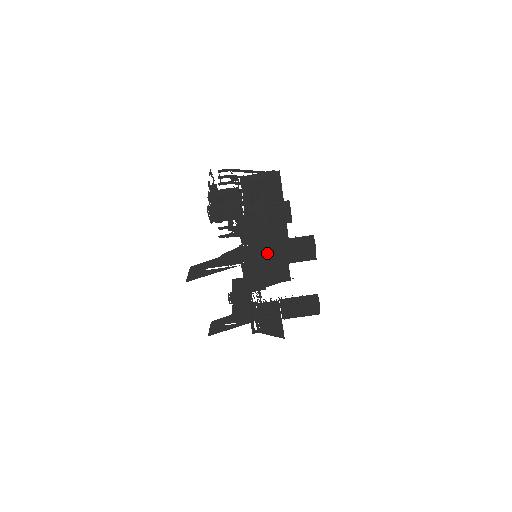
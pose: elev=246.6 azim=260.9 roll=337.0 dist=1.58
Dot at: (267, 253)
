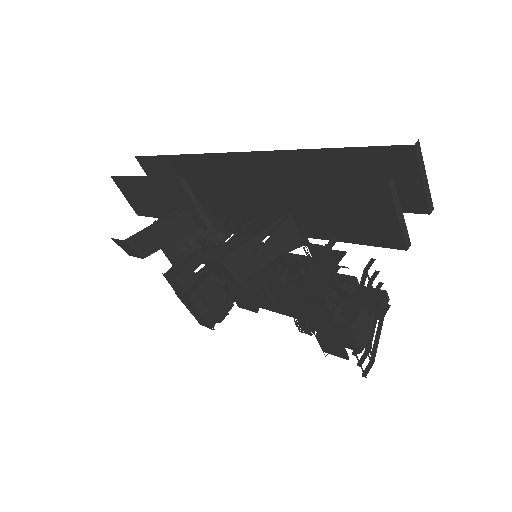
Dot at: occluded
